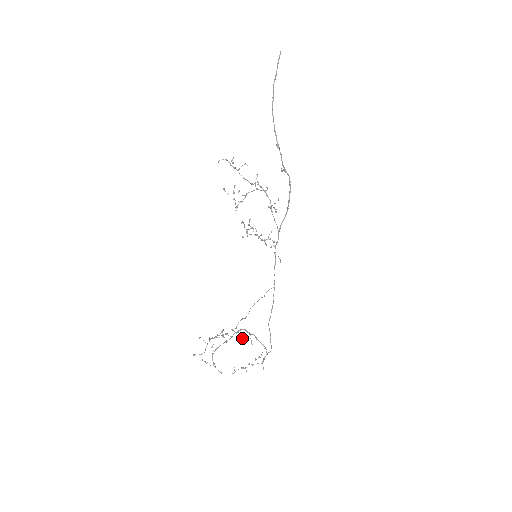
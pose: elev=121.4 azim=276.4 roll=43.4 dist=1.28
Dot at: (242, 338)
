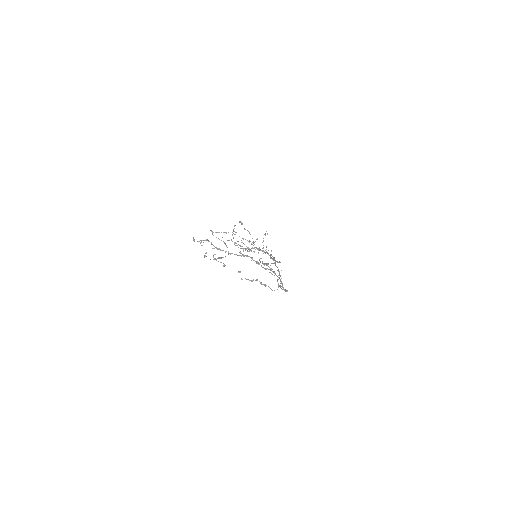
Dot at: (247, 248)
